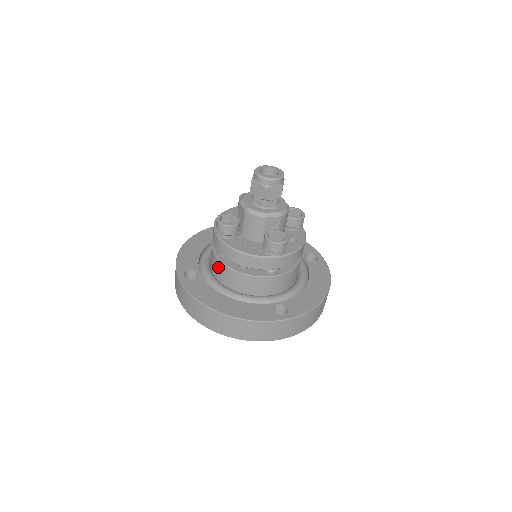
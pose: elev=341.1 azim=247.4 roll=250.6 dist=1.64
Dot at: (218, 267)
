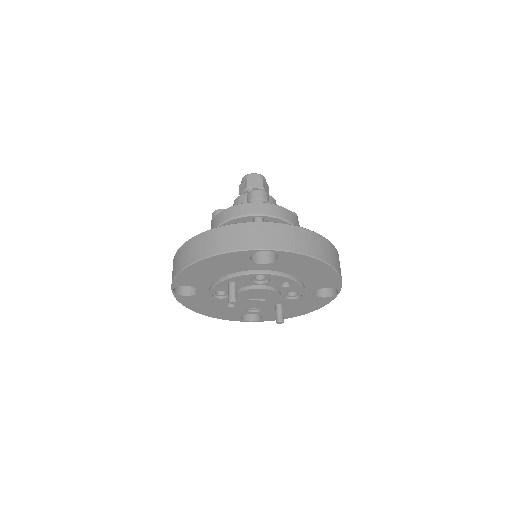
Dot at: occluded
